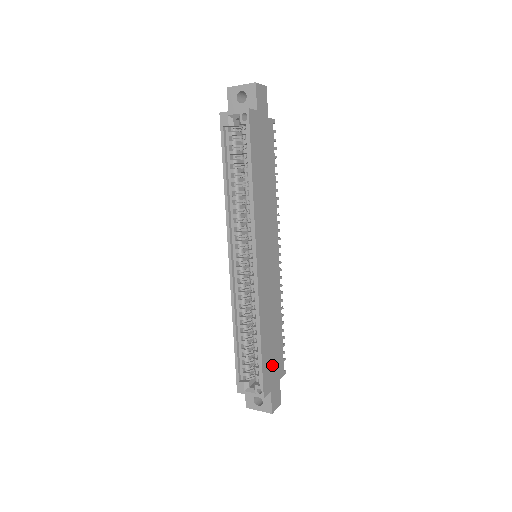
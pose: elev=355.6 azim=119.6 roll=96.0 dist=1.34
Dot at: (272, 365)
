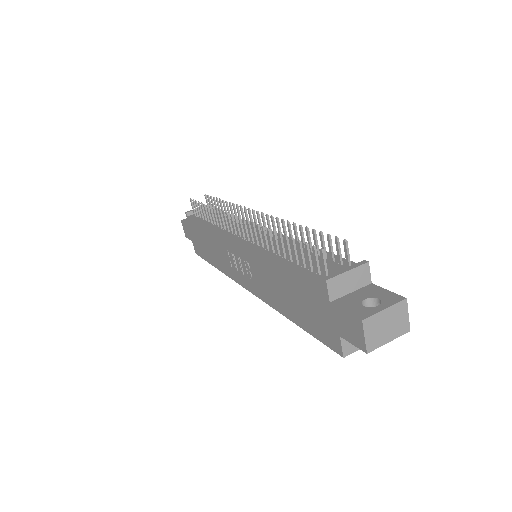
Dot at: occluded
